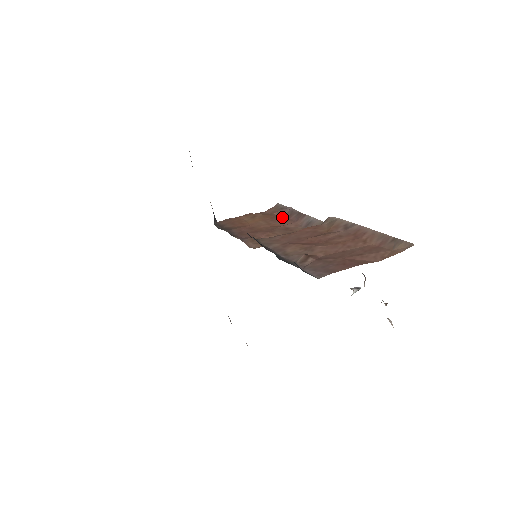
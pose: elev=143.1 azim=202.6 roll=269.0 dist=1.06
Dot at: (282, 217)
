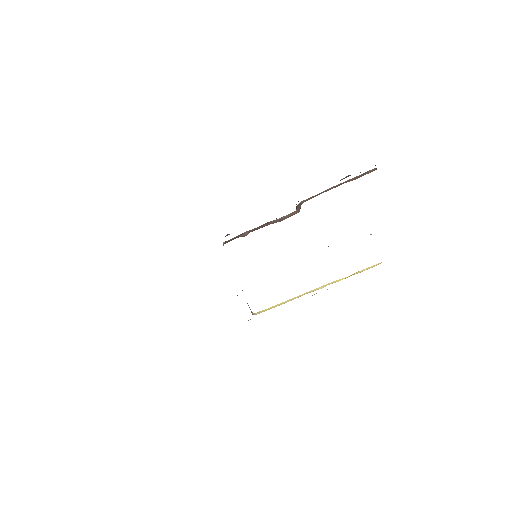
Dot at: (252, 231)
